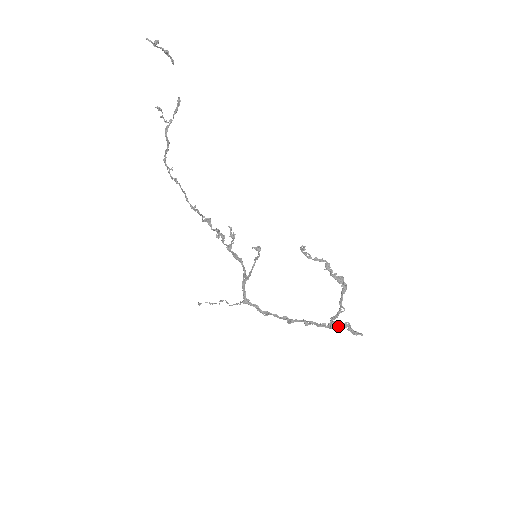
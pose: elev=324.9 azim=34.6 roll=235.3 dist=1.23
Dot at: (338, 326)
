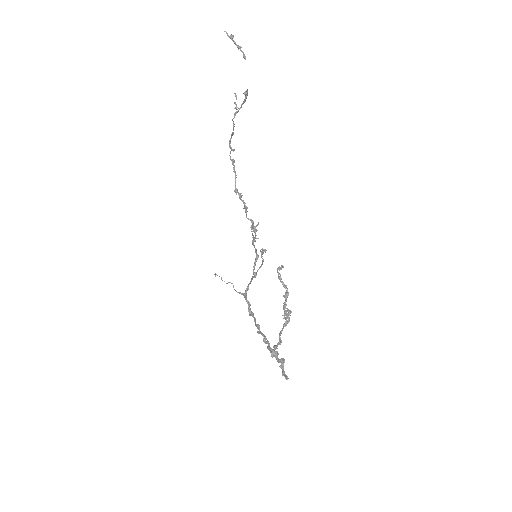
Dot at: (276, 357)
